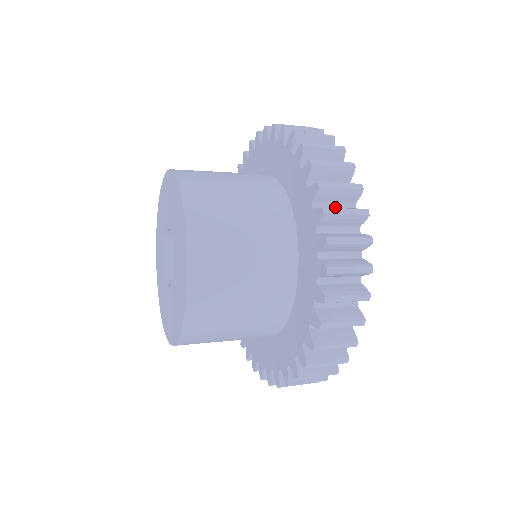
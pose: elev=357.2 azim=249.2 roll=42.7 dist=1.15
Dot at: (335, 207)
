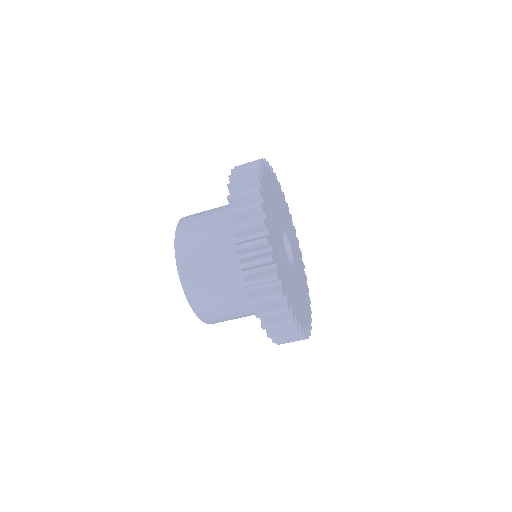
Dot at: occluded
